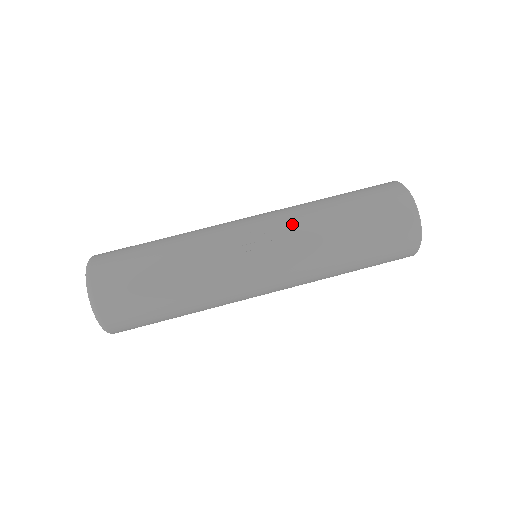
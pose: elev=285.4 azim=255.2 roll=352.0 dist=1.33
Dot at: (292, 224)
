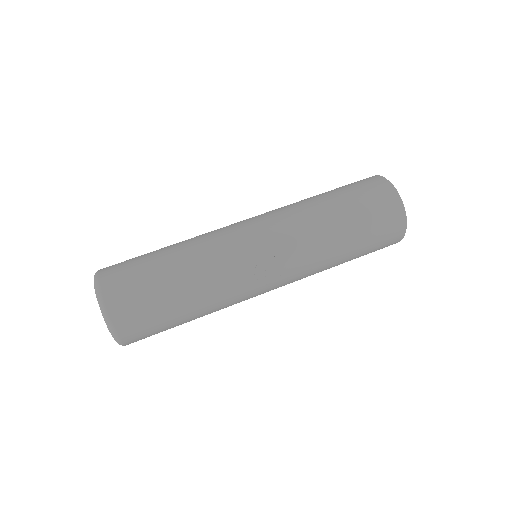
Dot at: (300, 245)
